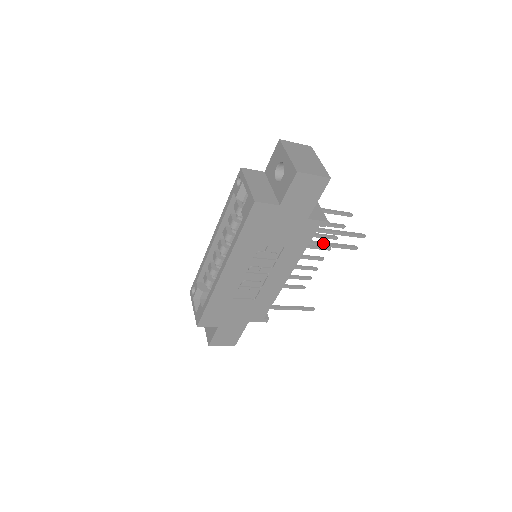
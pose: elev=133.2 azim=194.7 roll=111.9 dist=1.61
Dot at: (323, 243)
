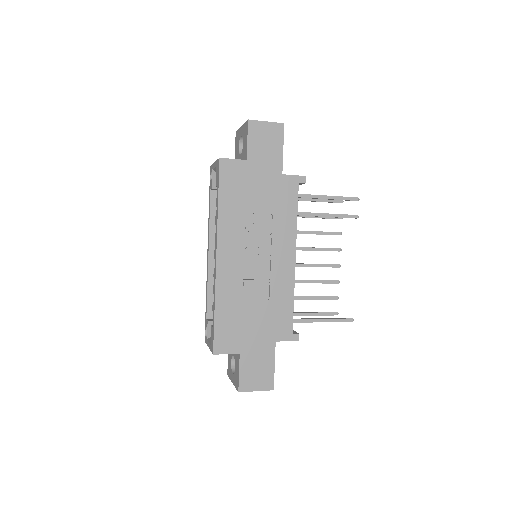
Dot at: (316, 213)
